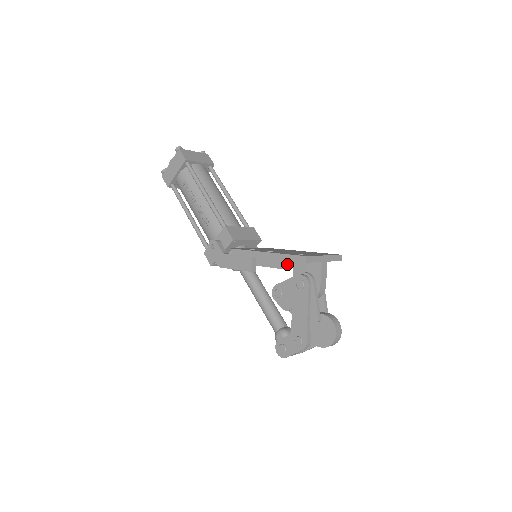
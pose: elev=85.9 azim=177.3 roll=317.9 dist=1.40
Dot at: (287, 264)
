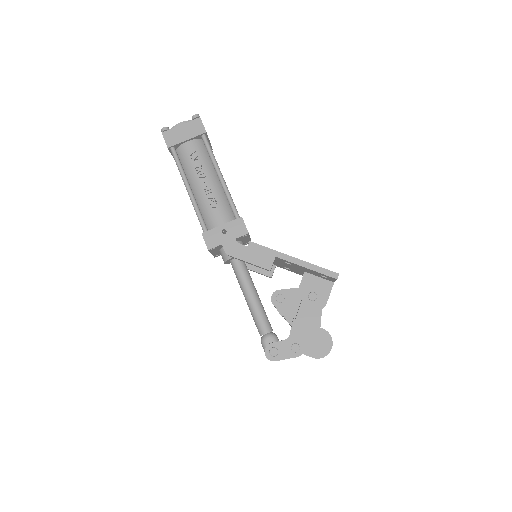
Dot at: occluded
